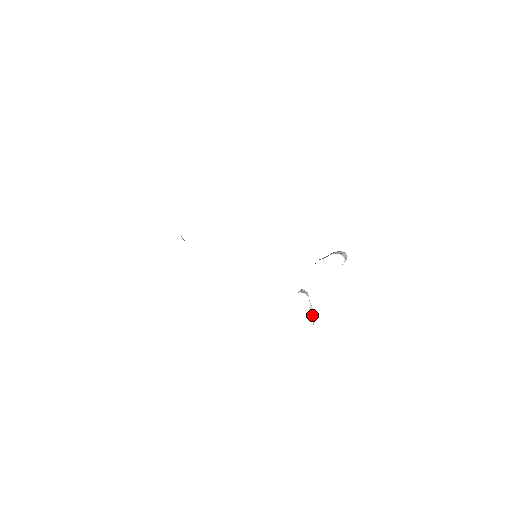
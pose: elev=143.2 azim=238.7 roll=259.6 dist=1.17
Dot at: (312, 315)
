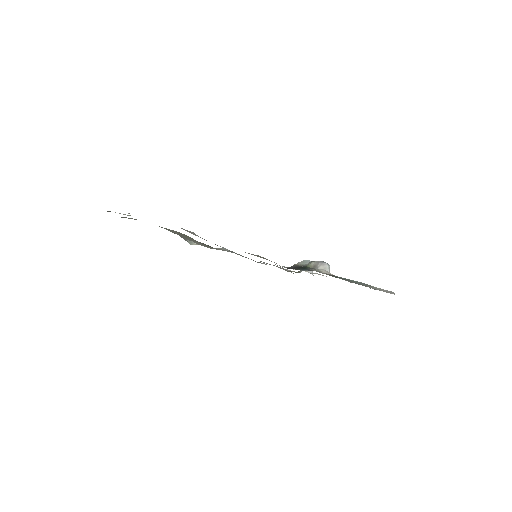
Dot at: (310, 271)
